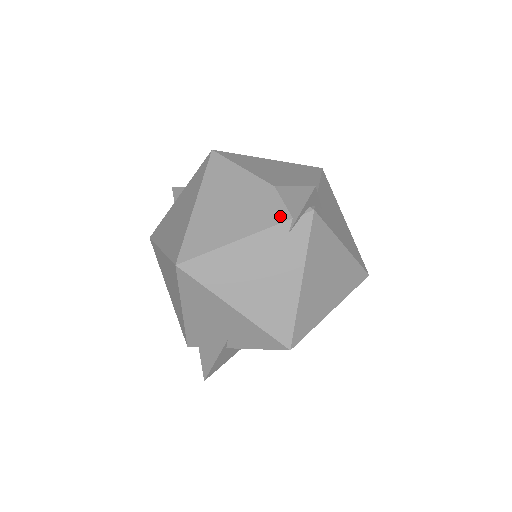
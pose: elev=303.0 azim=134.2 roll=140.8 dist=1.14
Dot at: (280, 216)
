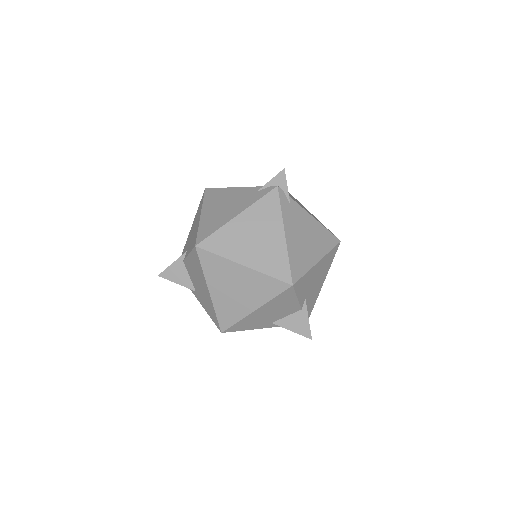
Dot at: occluded
